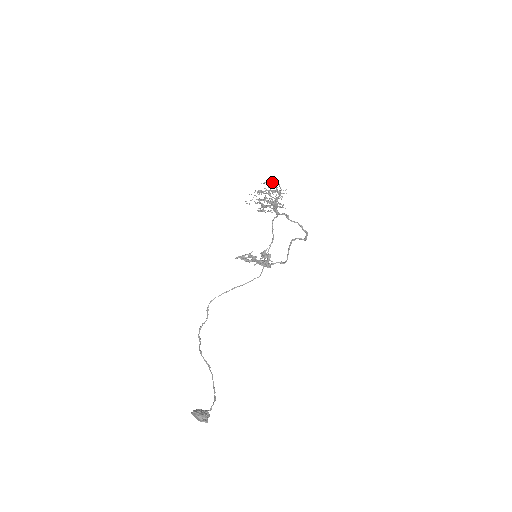
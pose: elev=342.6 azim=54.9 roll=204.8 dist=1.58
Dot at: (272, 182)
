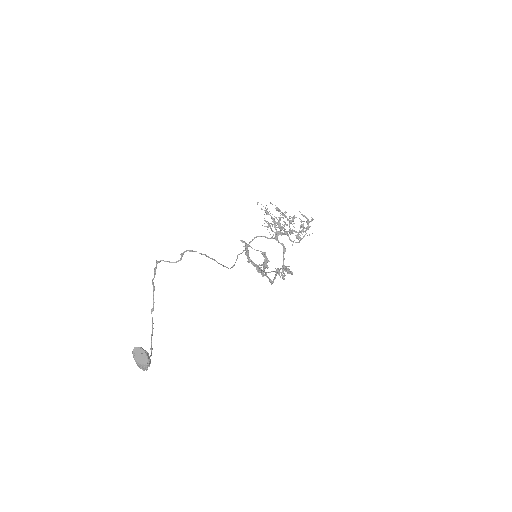
Dot at: (308, 220)
